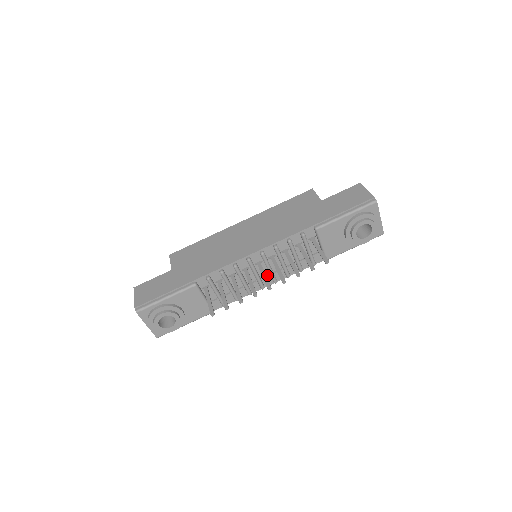
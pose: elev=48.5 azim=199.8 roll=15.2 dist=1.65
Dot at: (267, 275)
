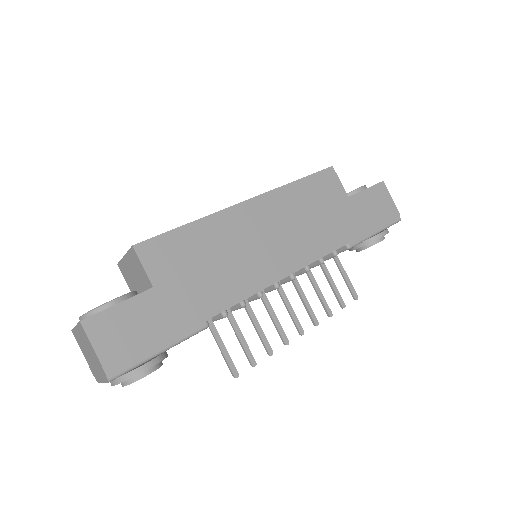
Dot at: occluded
